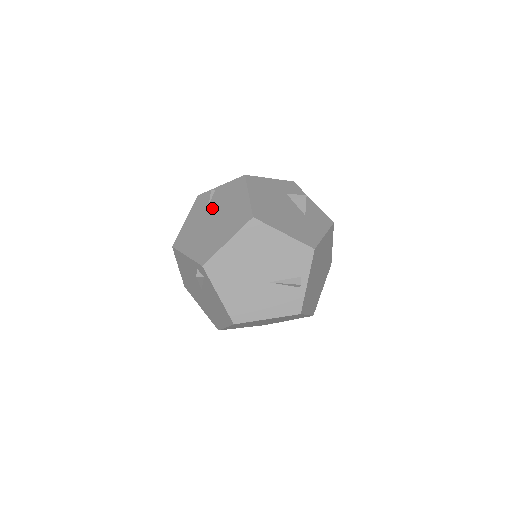
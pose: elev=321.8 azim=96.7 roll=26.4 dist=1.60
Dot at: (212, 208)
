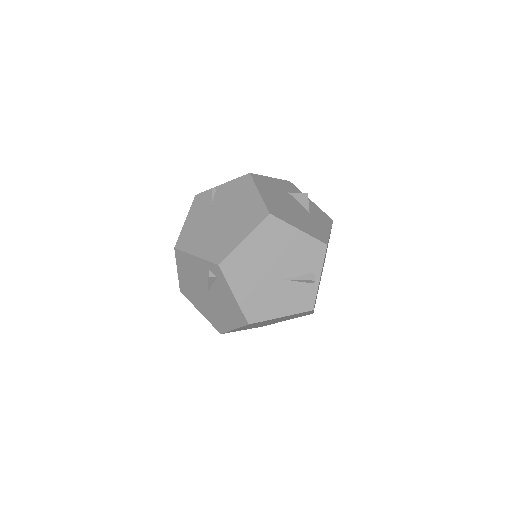
Dot at: (217, 207)
